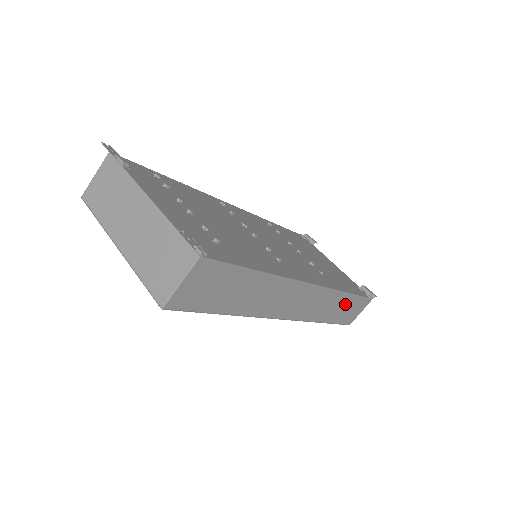
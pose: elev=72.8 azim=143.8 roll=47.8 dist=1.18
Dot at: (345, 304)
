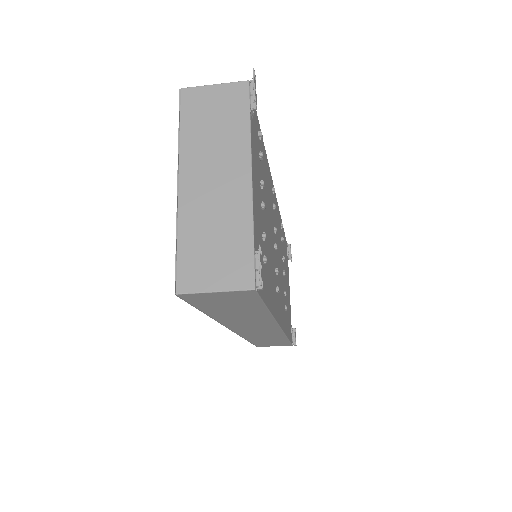
Dot at: (276, 340)
